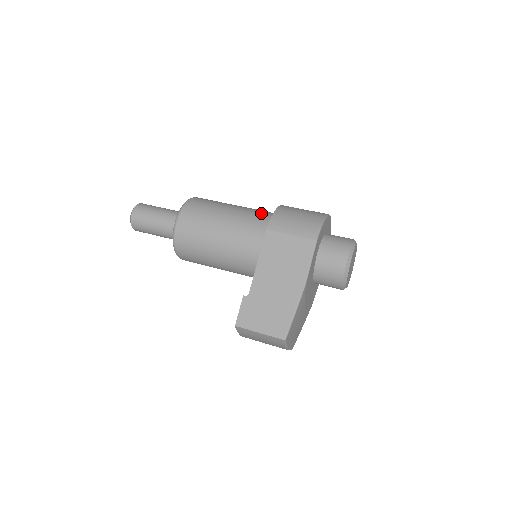
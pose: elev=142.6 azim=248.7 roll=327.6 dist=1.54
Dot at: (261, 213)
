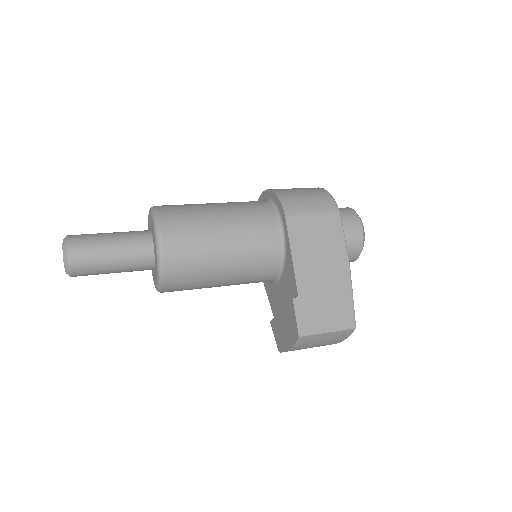
Dot at: (254, 203)
